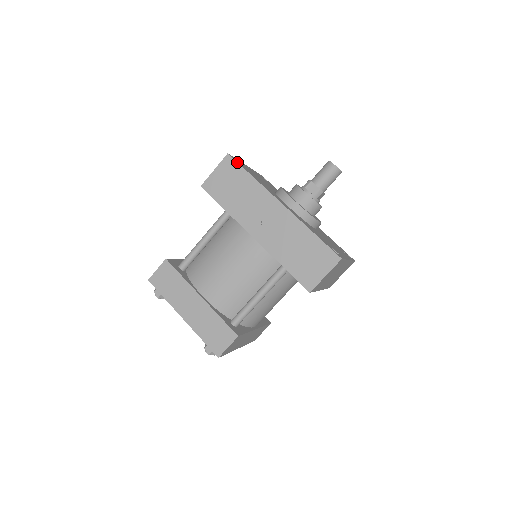
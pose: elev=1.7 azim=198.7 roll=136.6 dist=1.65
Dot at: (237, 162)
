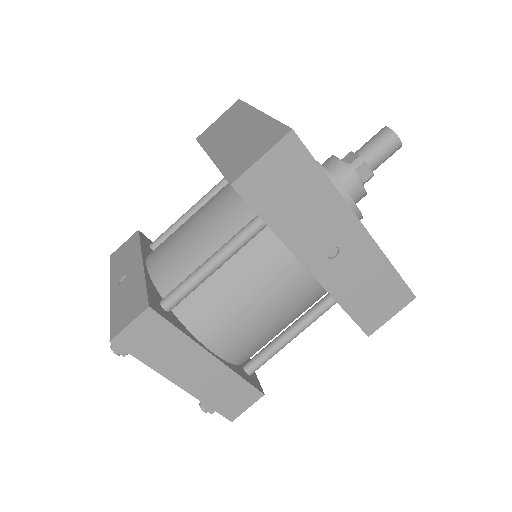
Dot at: (307, 149)
